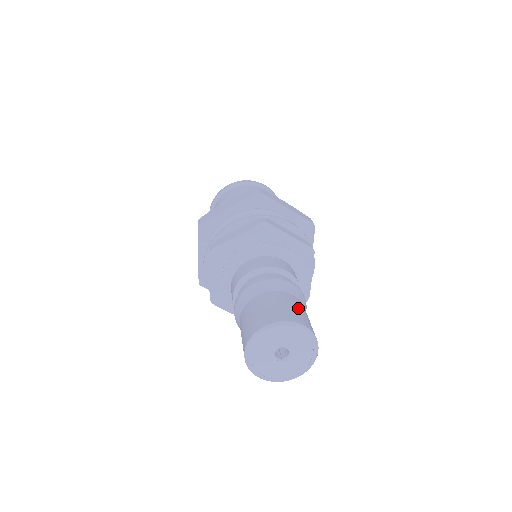
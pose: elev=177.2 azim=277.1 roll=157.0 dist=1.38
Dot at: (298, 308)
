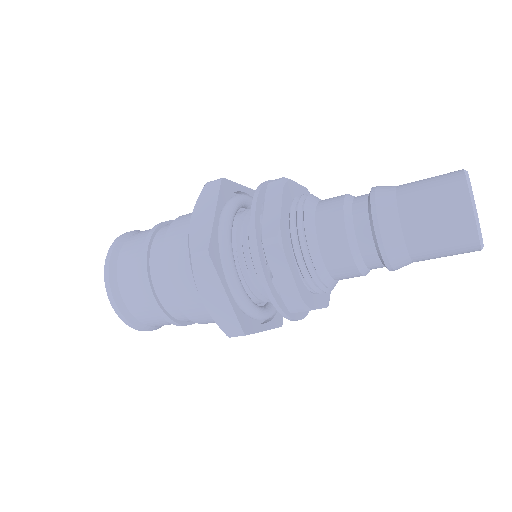
Dot at: occluded
